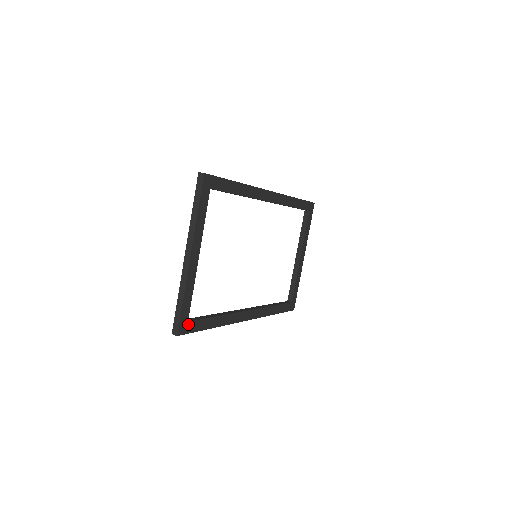
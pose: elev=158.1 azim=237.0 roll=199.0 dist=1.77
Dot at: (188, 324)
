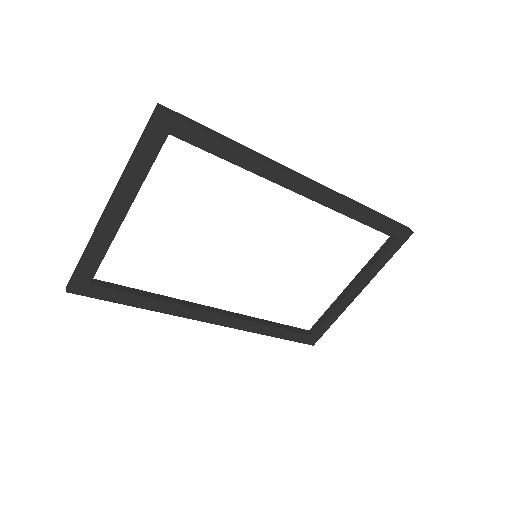
Dot at: (90, 286)
